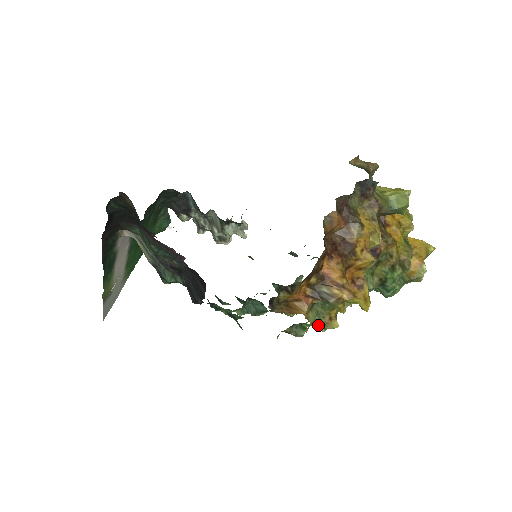
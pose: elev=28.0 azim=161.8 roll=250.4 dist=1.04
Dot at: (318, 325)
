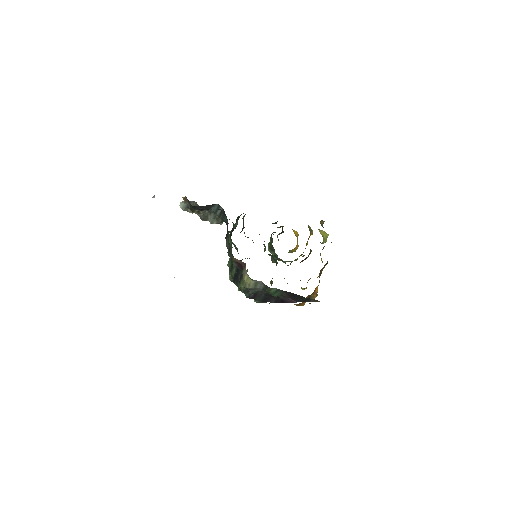
Dot at: occluded
